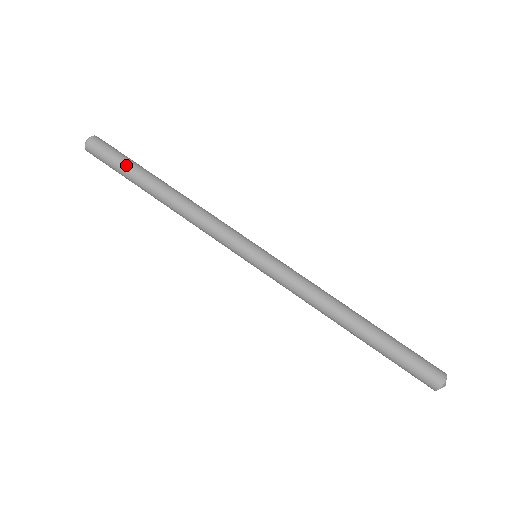
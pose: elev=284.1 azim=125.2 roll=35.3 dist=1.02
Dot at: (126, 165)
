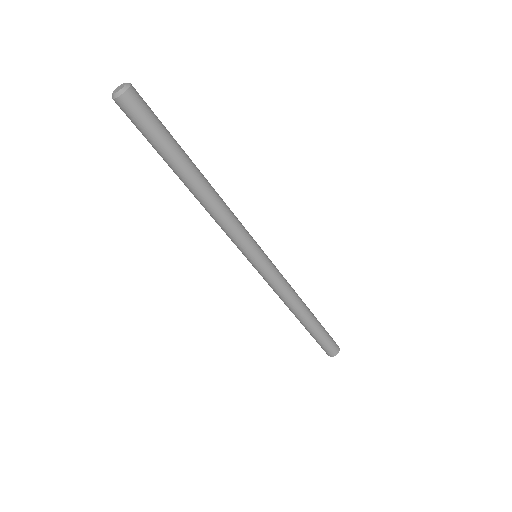
Dot at: (163, 143)
